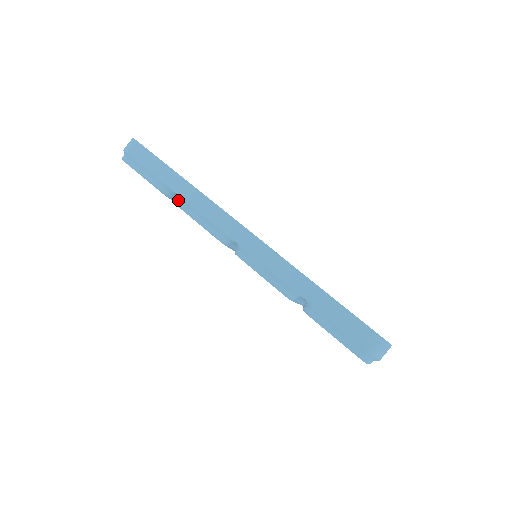
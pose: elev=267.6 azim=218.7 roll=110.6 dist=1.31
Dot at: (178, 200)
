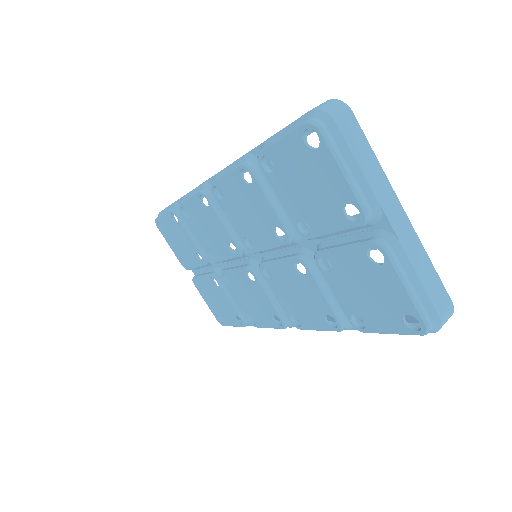
Dot at: occluded
